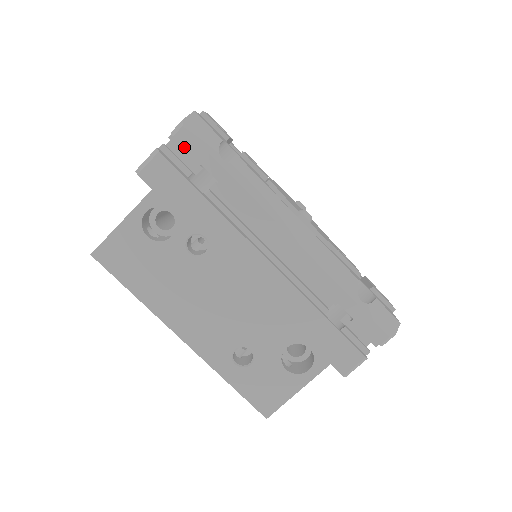
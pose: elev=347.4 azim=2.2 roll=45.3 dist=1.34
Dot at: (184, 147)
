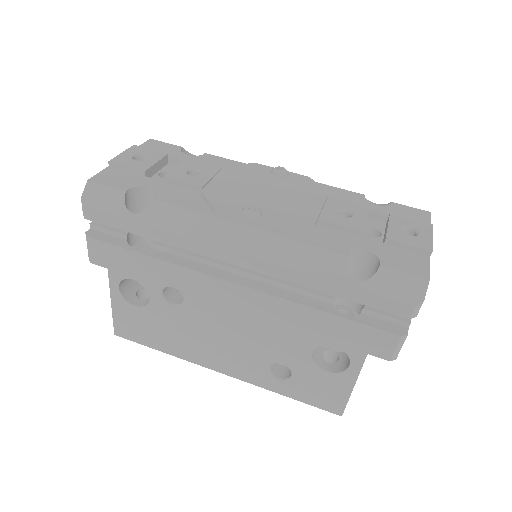
Dot at: occluded
